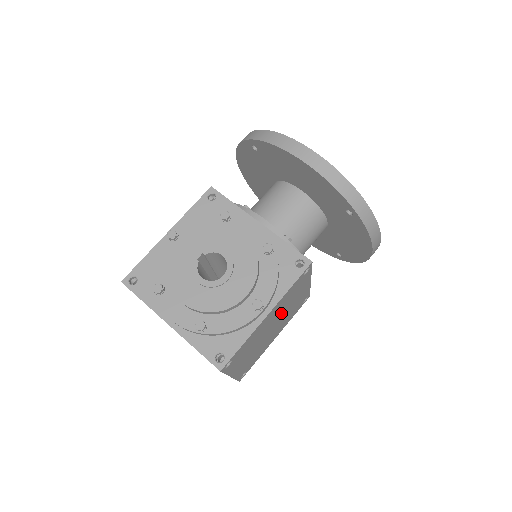
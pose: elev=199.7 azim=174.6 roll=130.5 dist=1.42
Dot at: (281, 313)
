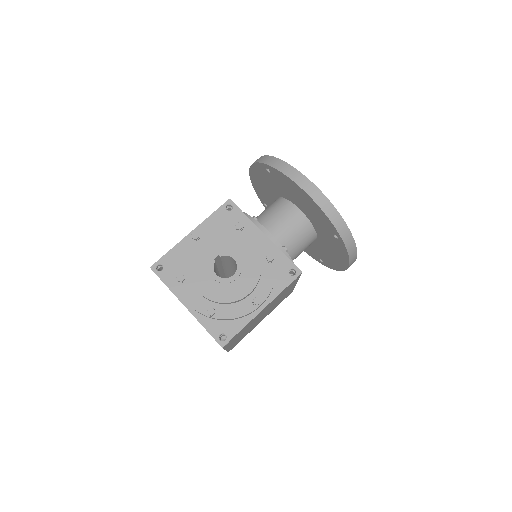
Dot at: (271, 306)
